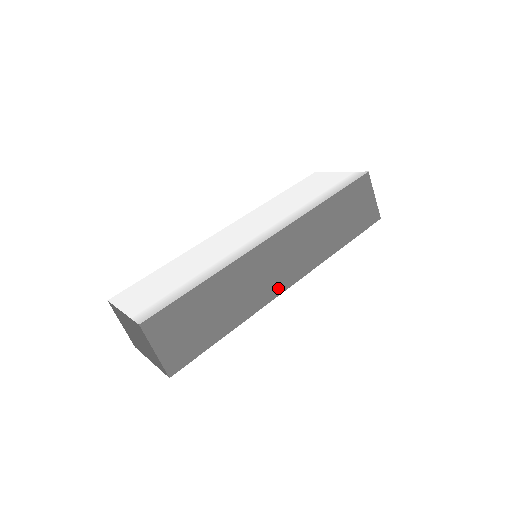
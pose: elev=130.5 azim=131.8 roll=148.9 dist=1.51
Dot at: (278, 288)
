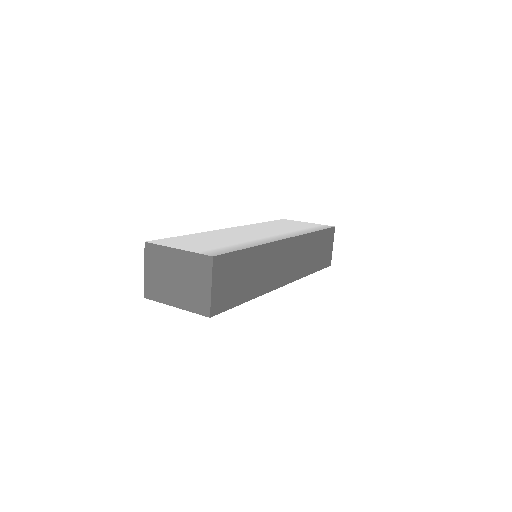
Dot at: (279, 282)
